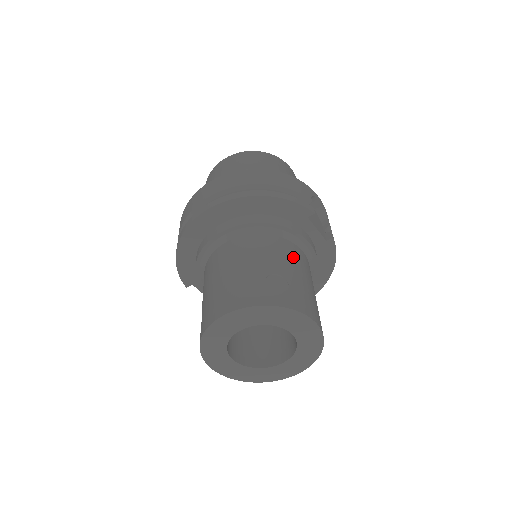
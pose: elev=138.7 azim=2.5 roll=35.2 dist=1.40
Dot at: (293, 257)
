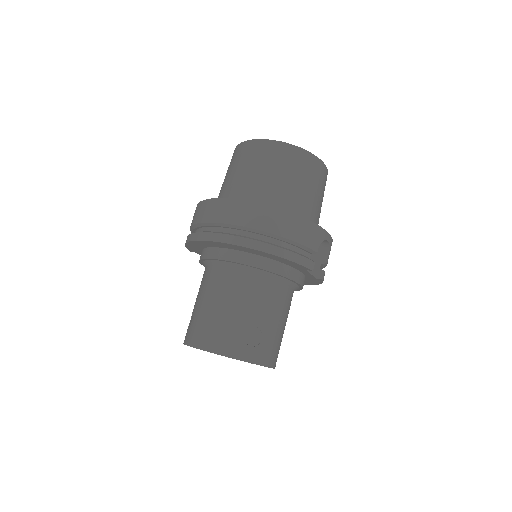
Dot at: (278, 303)
